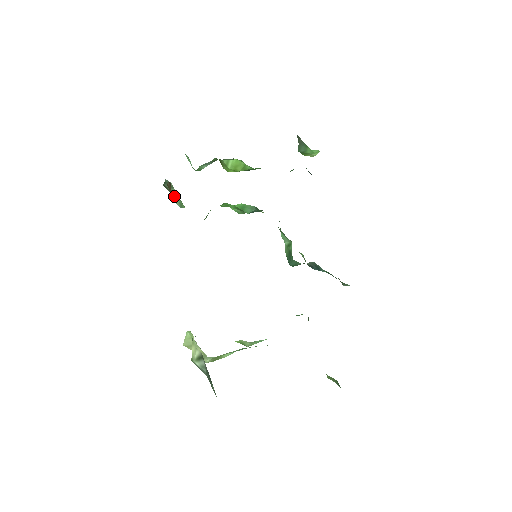
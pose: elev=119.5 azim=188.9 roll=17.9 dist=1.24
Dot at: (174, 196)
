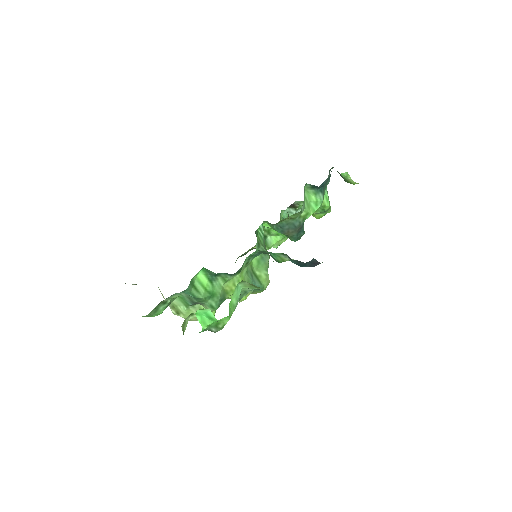
Dot at: occluded
